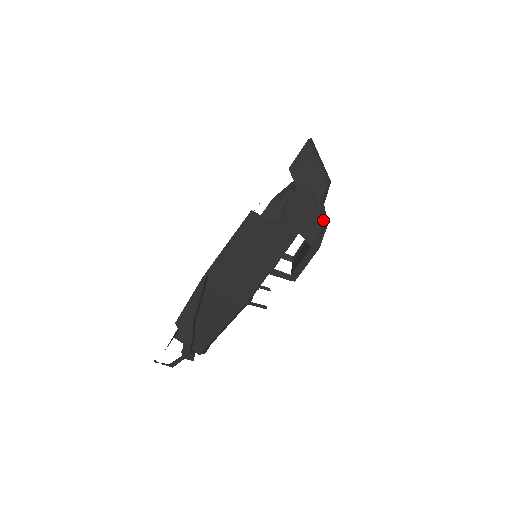
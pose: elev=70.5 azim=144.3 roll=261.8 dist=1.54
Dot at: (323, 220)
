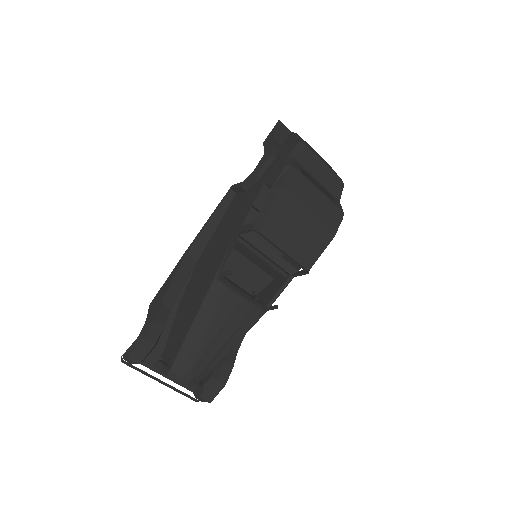
Dot at: (287, 164)
